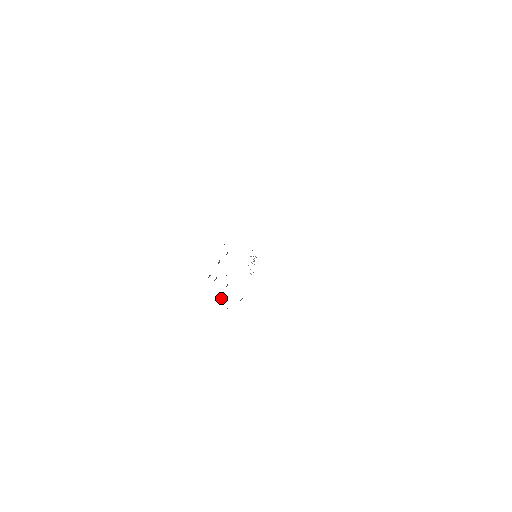
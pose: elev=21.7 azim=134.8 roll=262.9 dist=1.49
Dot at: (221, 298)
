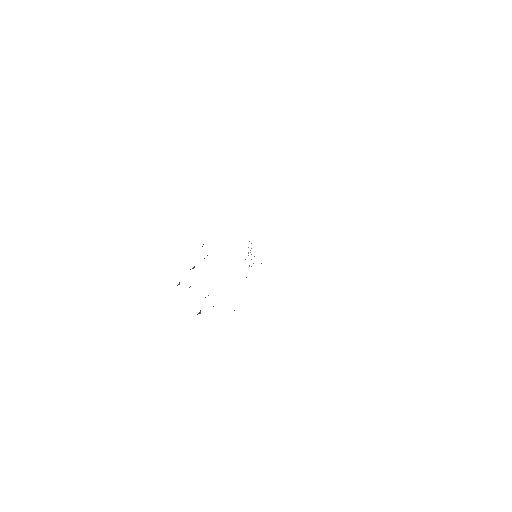
Dot at: (200, 310)
